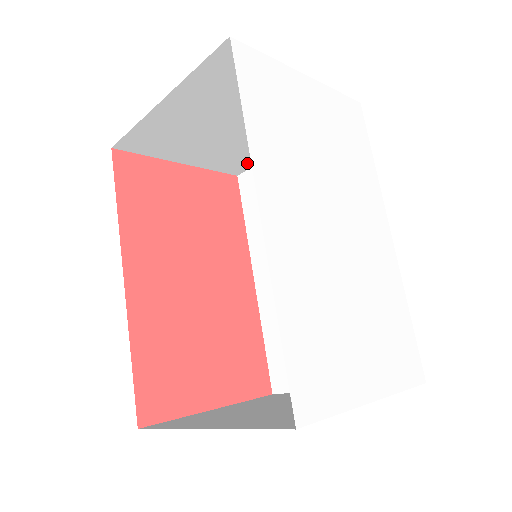
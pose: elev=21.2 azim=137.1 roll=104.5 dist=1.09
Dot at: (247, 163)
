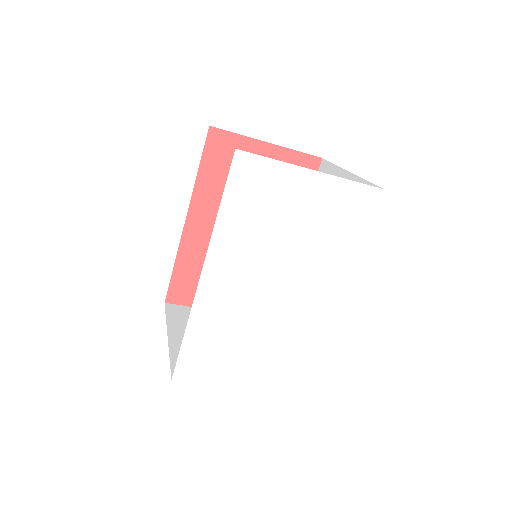
Dot at: occluded
